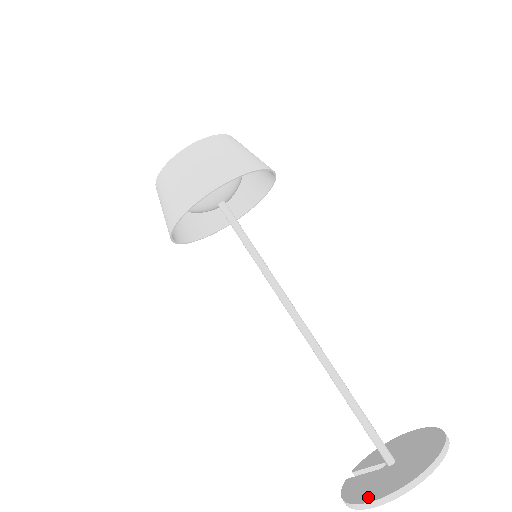
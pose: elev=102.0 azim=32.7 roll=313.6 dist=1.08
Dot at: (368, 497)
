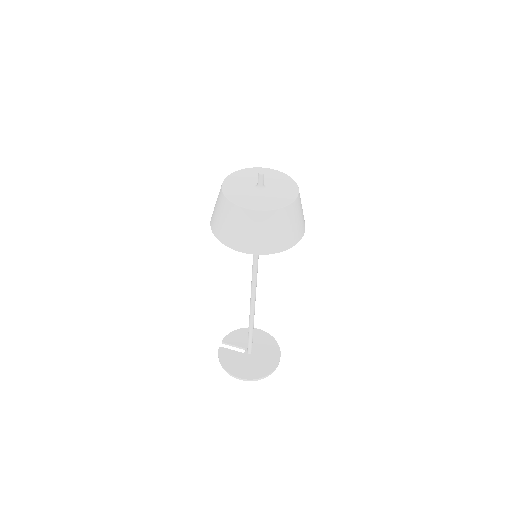
Dot at: (240, 374)
